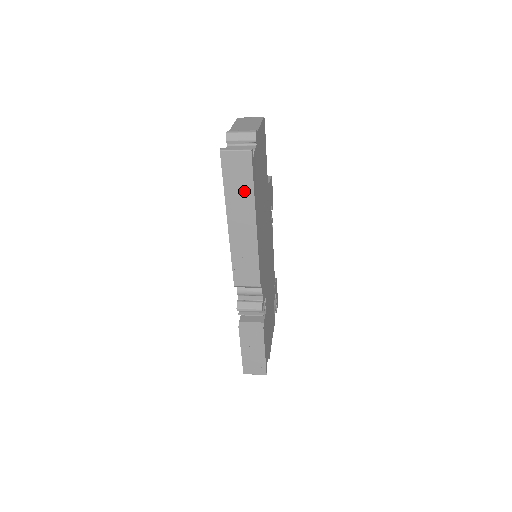
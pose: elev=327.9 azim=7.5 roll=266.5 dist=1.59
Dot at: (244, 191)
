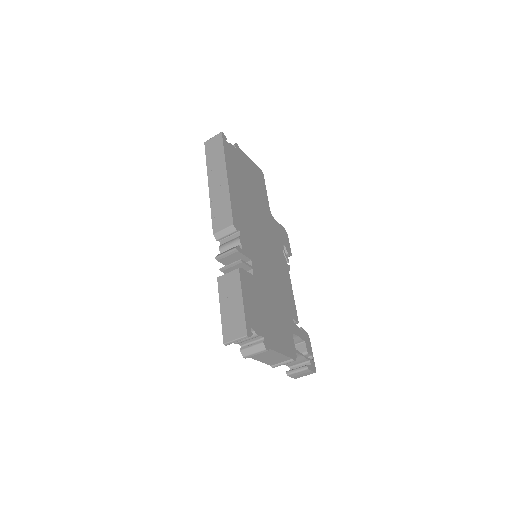
Dot at: (218, 157)
